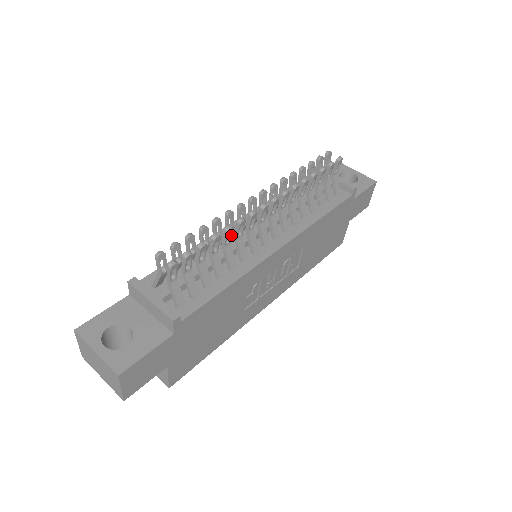
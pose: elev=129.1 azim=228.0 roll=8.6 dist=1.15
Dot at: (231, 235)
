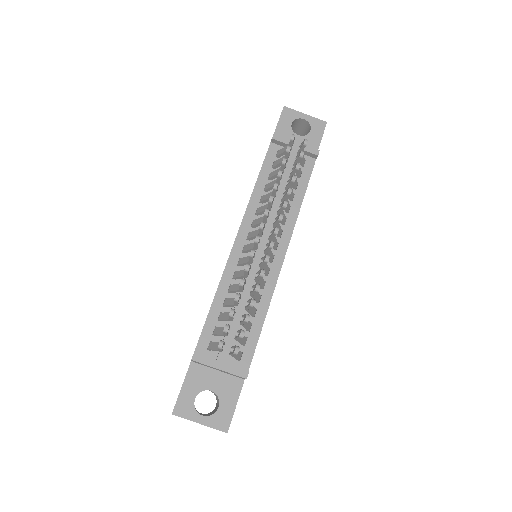
Dot at: occluded
